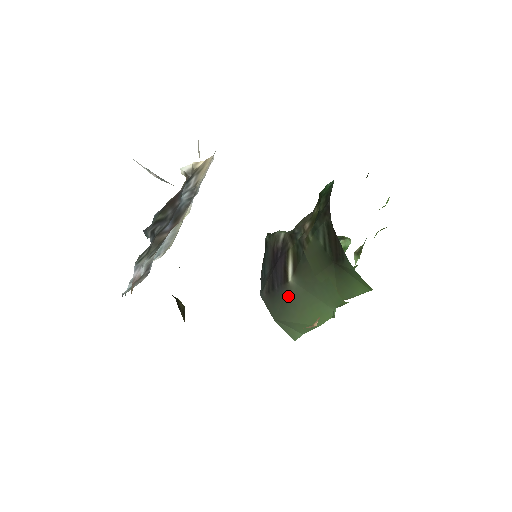
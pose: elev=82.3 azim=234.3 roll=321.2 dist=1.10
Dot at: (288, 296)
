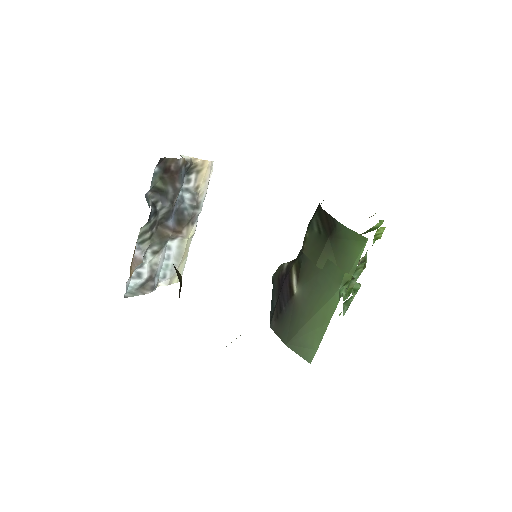
Dot at: (295, 309)
